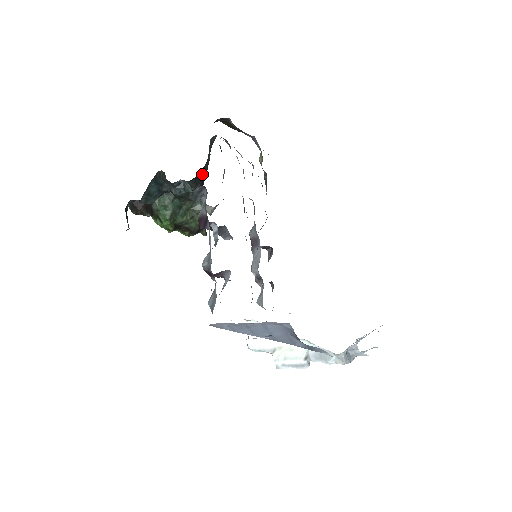
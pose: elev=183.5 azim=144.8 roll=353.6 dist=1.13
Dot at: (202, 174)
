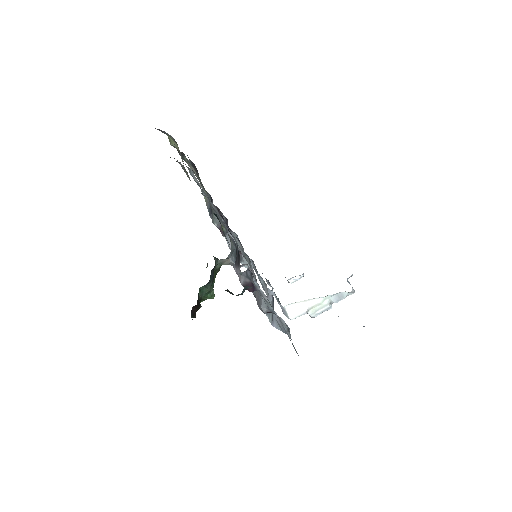
Dot at: occluded
